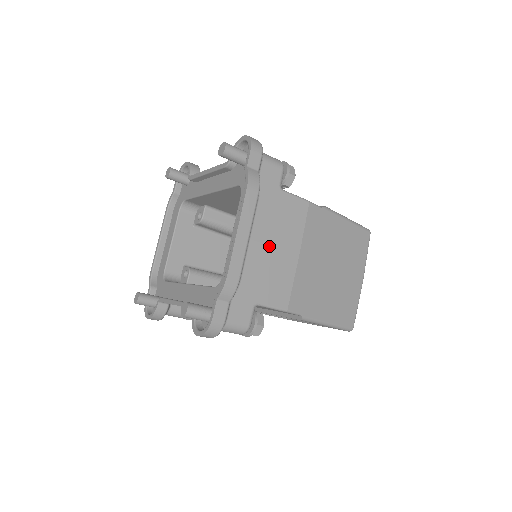
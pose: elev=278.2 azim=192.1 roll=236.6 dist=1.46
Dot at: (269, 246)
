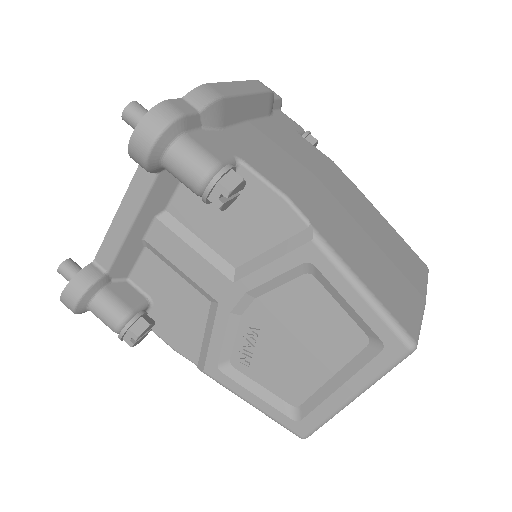
Dot at: (273, 142)
